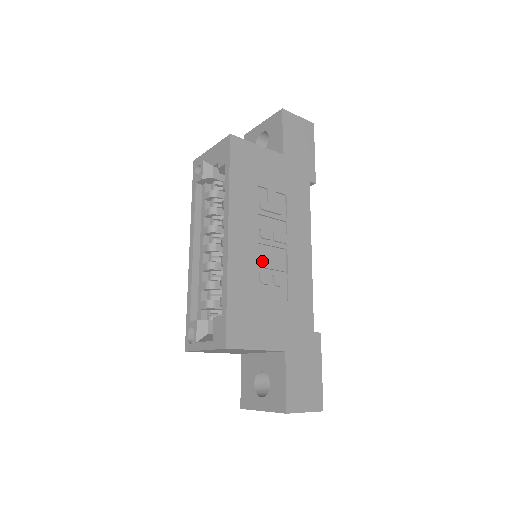
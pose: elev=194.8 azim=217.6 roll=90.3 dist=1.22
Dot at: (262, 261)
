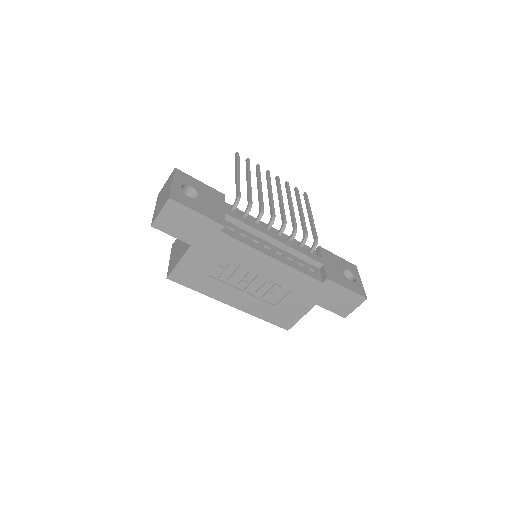
Dot at: (258, 295)
